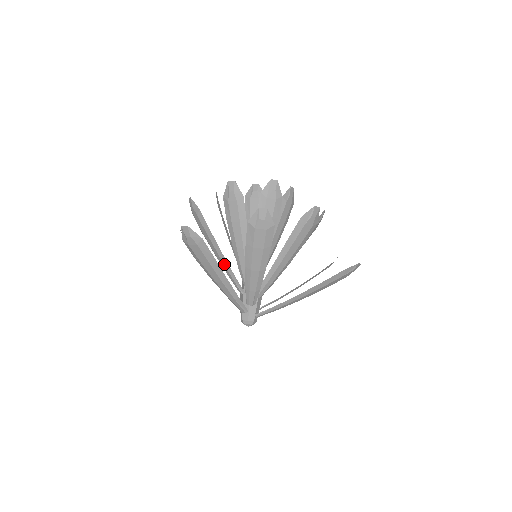
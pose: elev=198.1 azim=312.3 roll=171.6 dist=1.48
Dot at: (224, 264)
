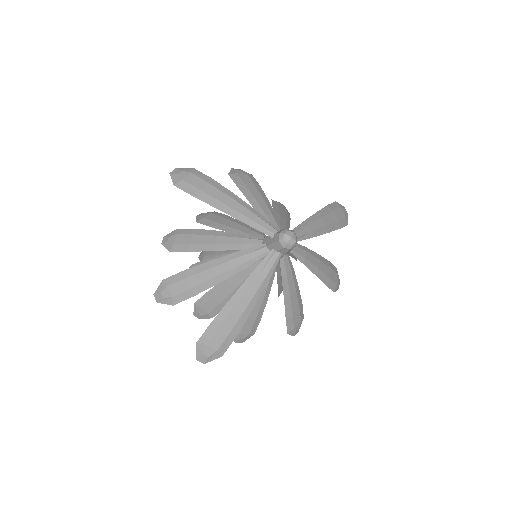
Dot at: (225, 236)
